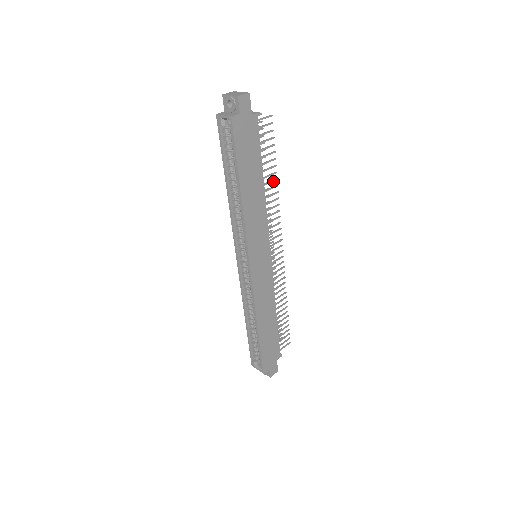
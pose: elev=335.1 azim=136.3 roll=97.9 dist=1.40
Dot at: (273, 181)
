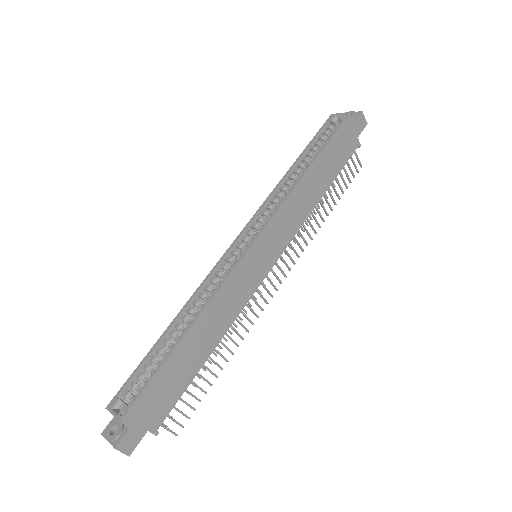
Dot at: (325, 211)
